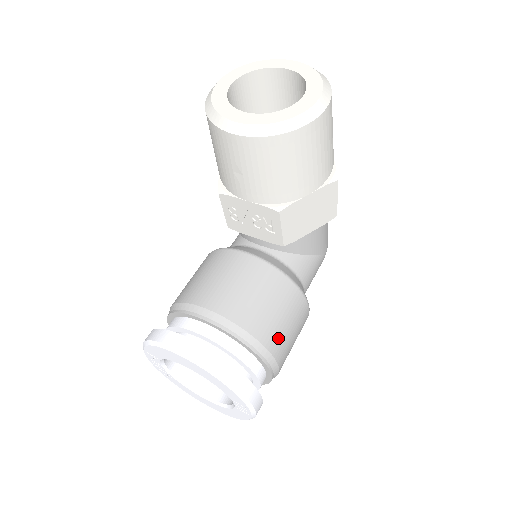
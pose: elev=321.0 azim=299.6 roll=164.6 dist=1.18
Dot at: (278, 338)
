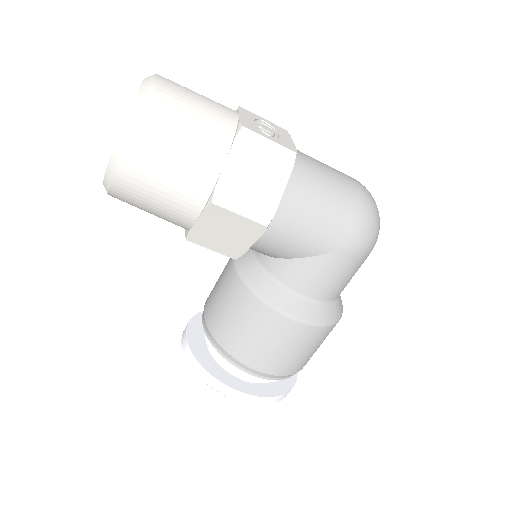
Dot at: (244, 348)
